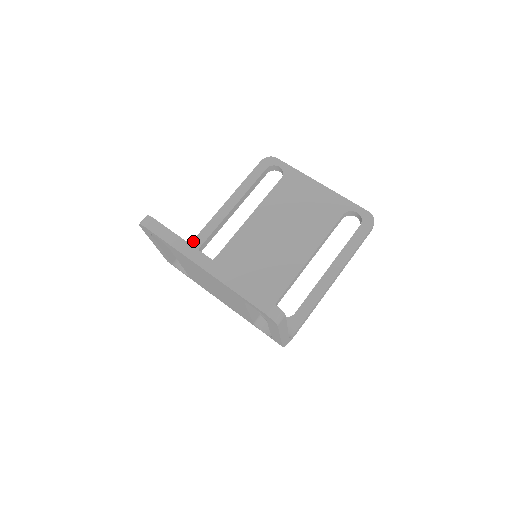
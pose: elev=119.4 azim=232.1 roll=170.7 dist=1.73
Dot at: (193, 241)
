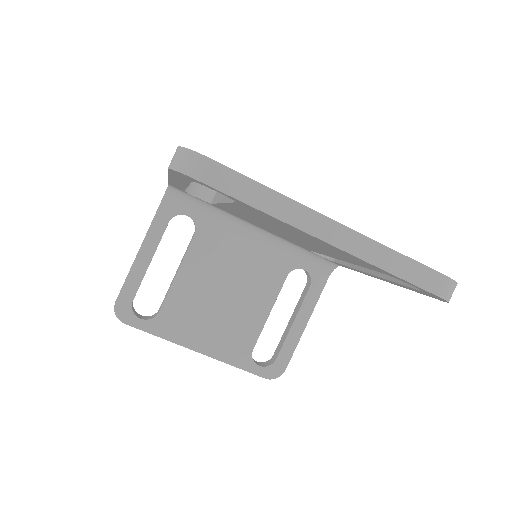
Dot at: occluded
